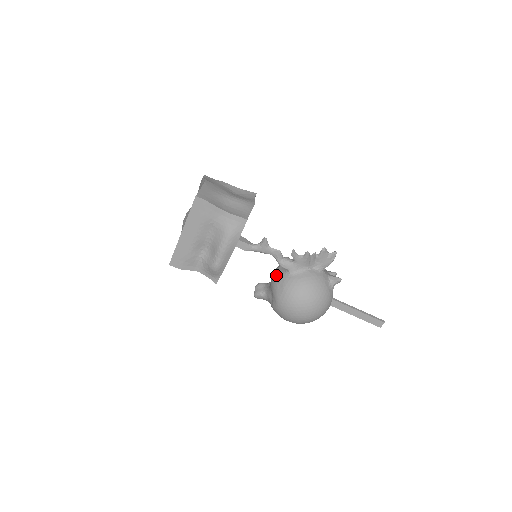
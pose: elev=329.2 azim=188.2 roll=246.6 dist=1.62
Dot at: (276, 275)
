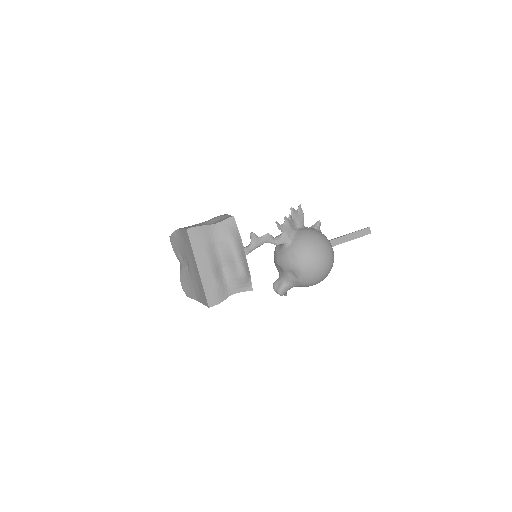
Dot at: (280, 257)
